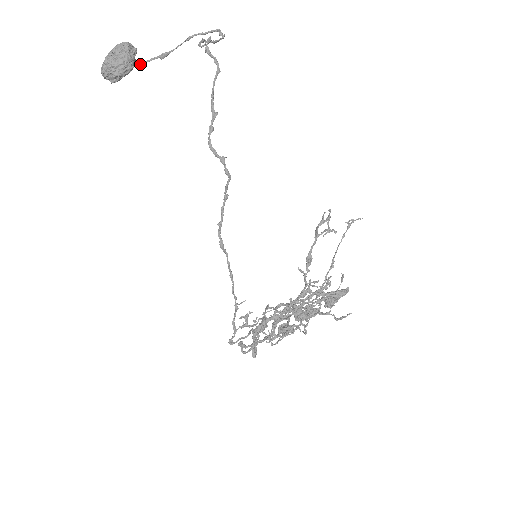
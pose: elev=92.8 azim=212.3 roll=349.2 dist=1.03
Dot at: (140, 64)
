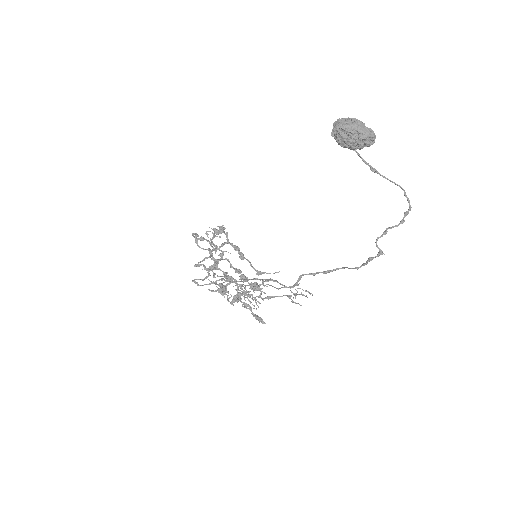
Dot at: (359, 155)
